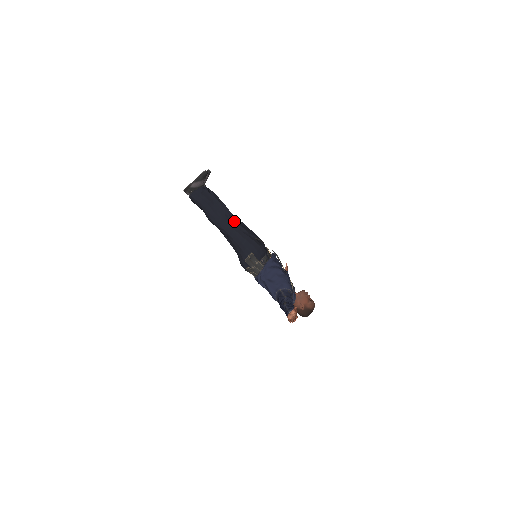
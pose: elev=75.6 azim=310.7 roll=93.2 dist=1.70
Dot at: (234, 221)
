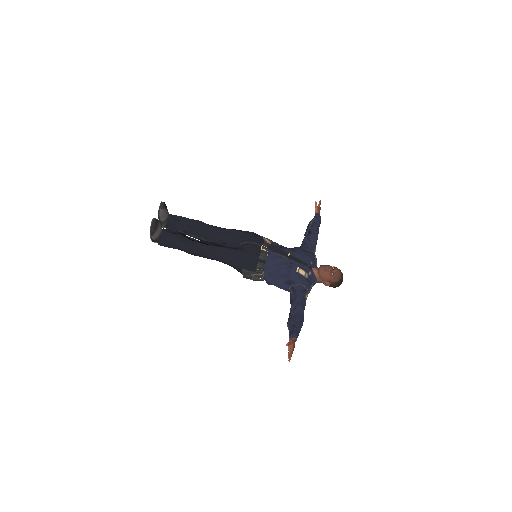
Dot at: (210, 246)
